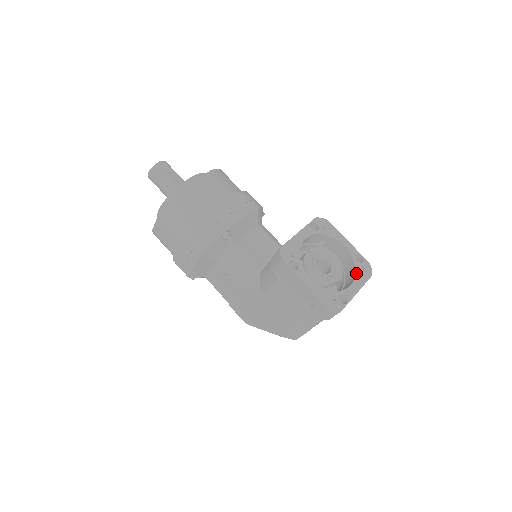
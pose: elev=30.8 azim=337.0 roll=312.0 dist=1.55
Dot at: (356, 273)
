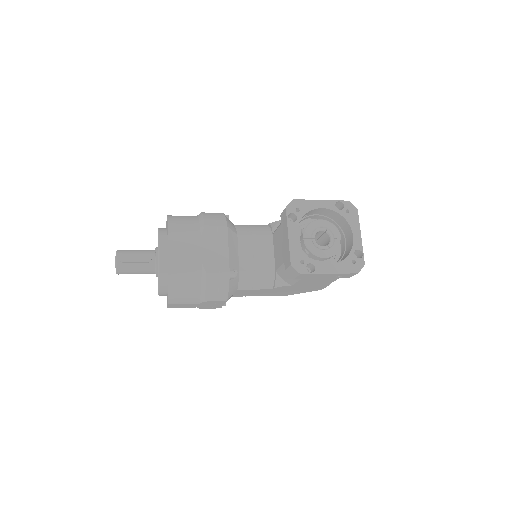
Dot at: (348, 222)
